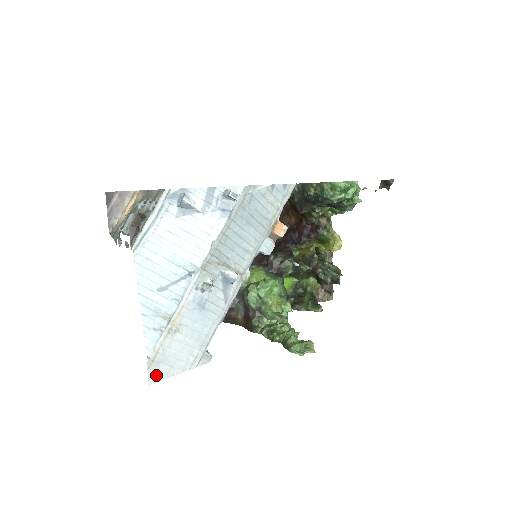
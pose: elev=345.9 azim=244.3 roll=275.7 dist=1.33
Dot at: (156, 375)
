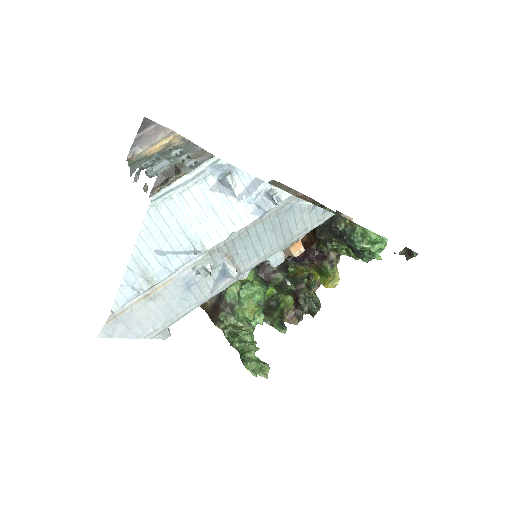
Dot at: (110, 331)
